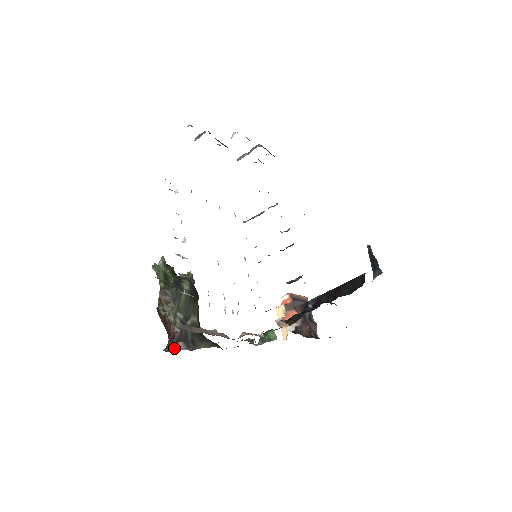
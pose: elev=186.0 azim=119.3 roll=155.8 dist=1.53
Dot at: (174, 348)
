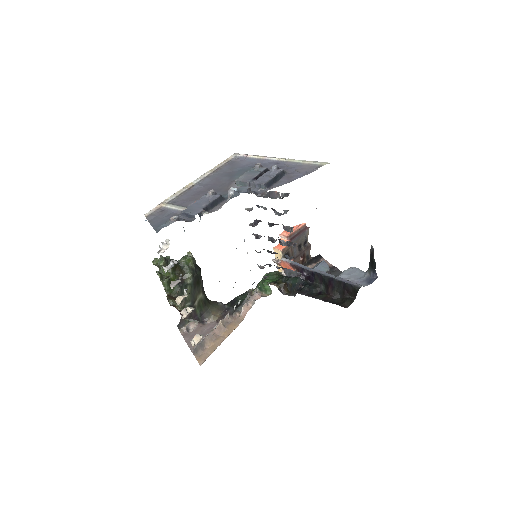
Dot at: occluded
